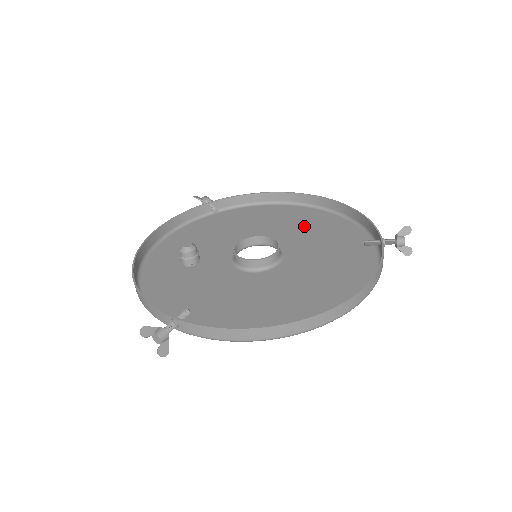
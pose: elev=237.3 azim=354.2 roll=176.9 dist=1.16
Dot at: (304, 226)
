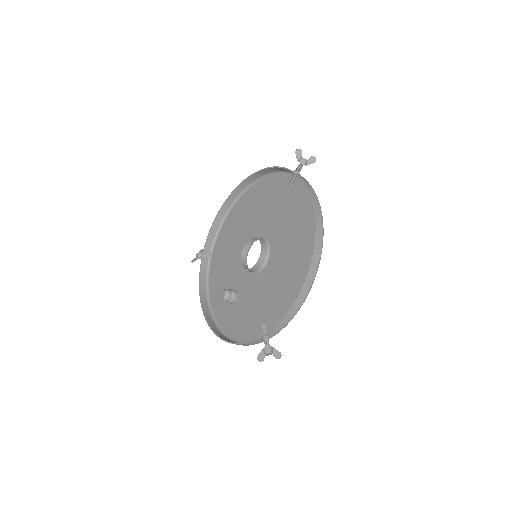
Dot at: (256, 208)
